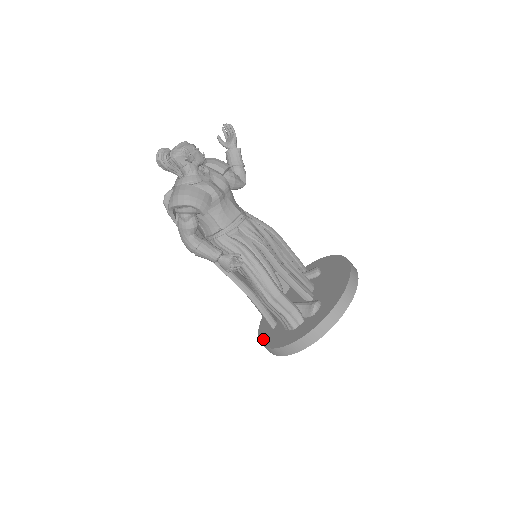
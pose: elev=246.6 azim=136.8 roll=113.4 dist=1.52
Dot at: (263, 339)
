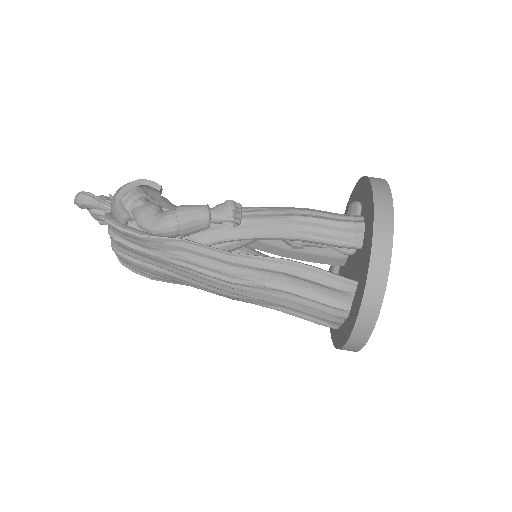
Dot at: (361, 290)
